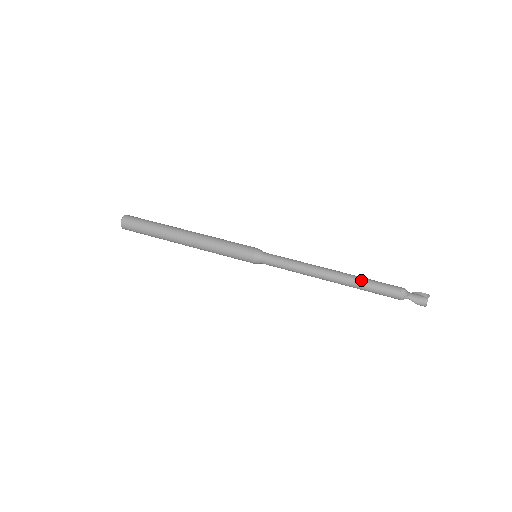
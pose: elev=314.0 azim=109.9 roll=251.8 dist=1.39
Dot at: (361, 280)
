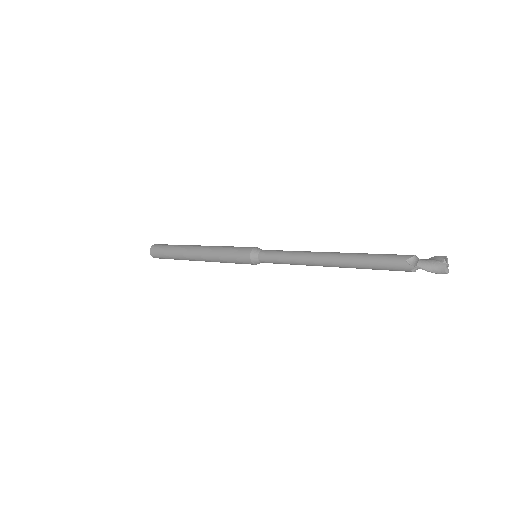
Dot at: (358, 257)
